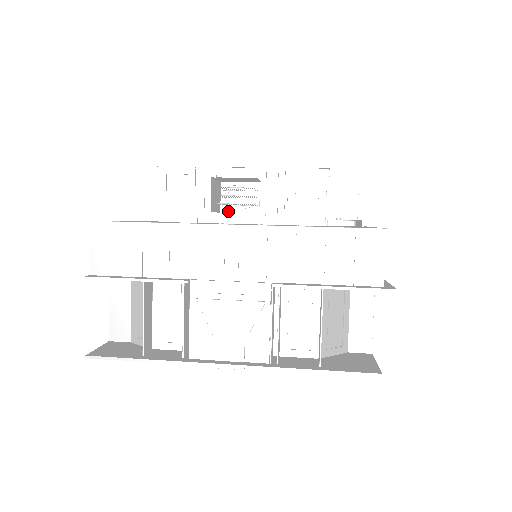
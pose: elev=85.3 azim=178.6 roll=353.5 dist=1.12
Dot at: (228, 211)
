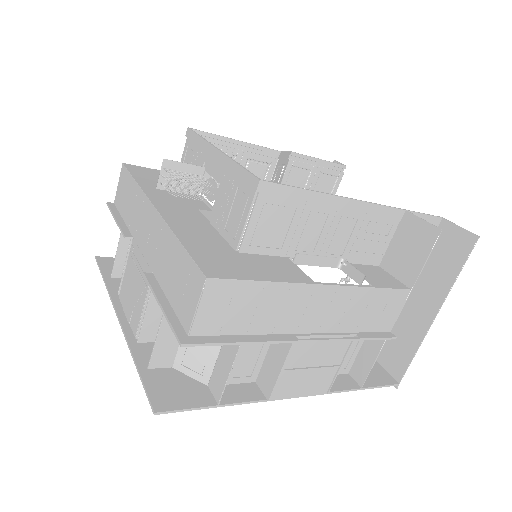
Dot at: occluded
